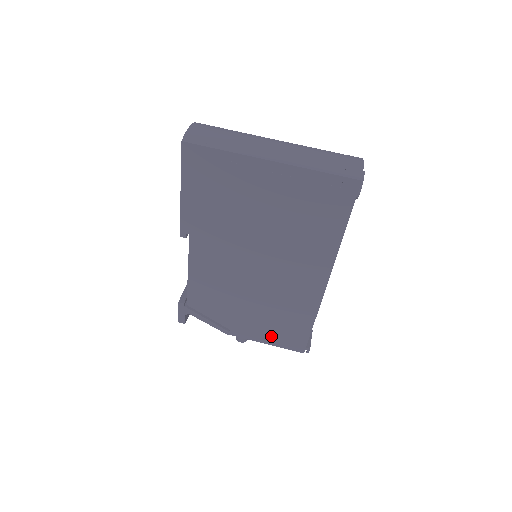
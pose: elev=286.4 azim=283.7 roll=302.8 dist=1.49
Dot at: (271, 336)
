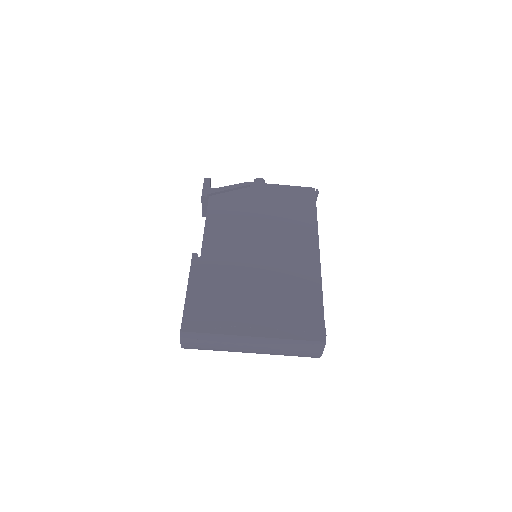
Dot at: occluded
